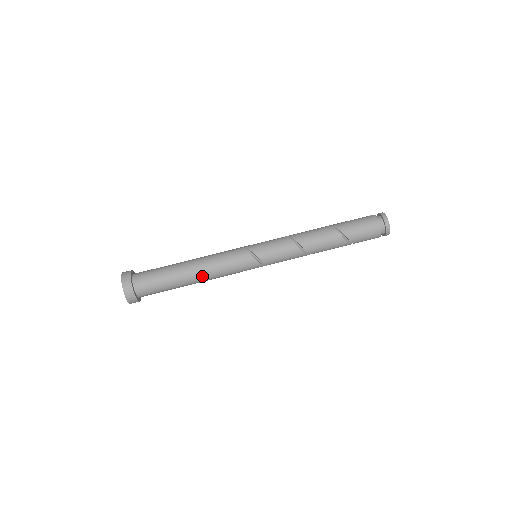
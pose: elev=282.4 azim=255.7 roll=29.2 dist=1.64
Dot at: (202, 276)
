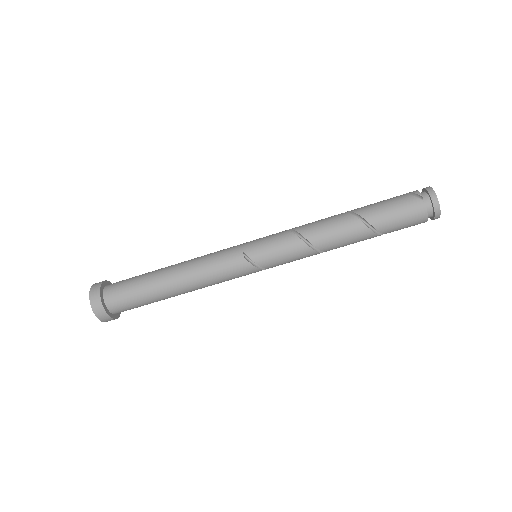
Dot at: (189, 289)
